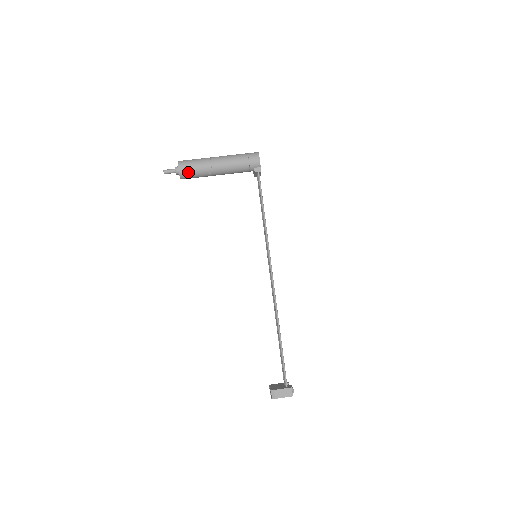
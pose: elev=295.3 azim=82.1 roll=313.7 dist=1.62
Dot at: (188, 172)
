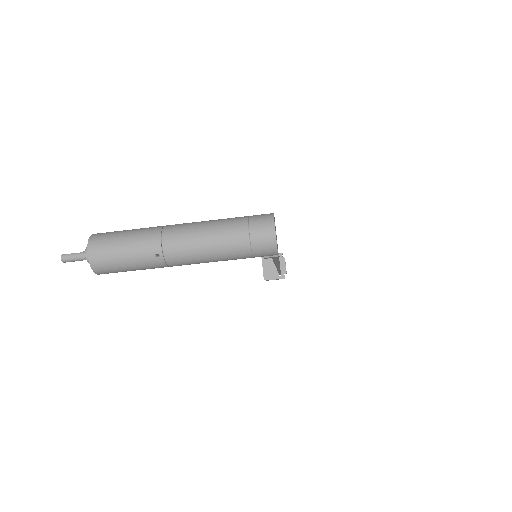
Dot at: occluded
